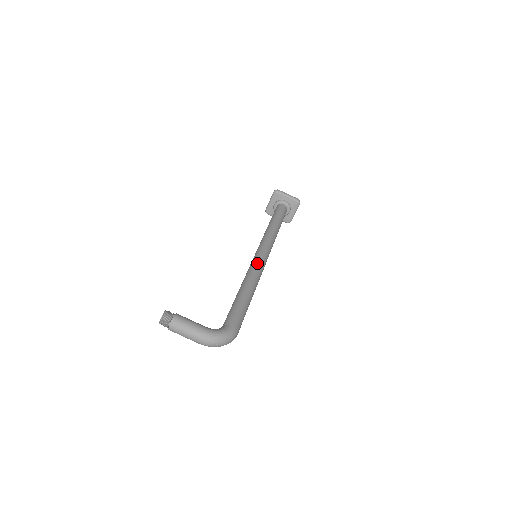
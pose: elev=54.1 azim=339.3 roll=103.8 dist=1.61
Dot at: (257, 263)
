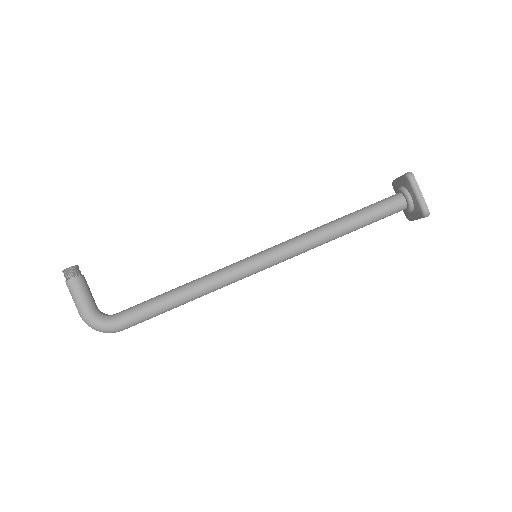
Dot at: (232, 271)
